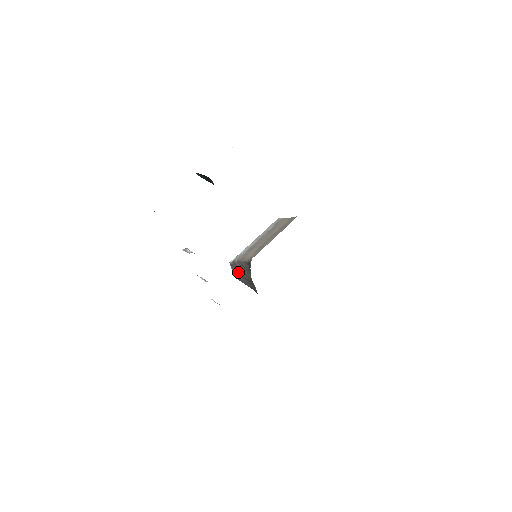
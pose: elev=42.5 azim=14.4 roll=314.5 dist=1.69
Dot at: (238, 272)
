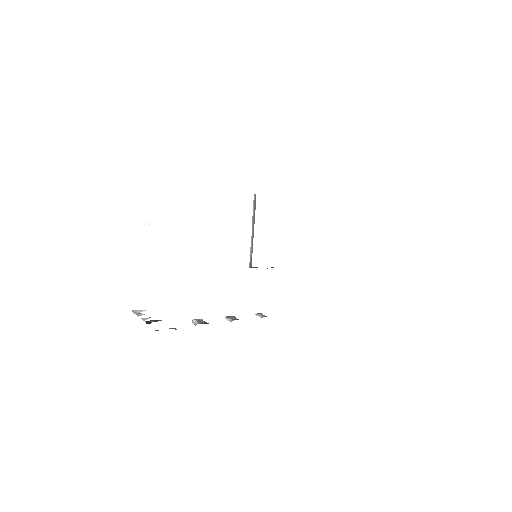
Dot at: occluded
